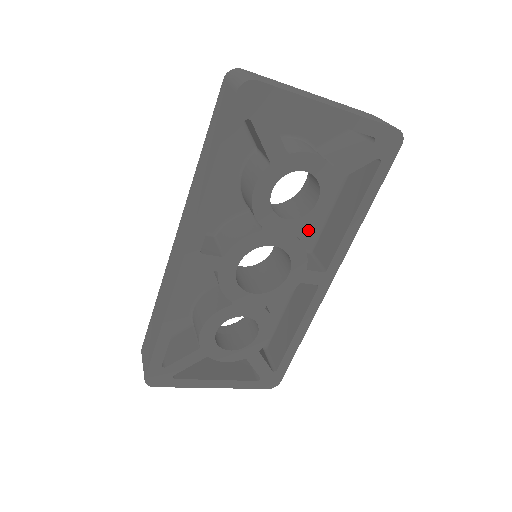
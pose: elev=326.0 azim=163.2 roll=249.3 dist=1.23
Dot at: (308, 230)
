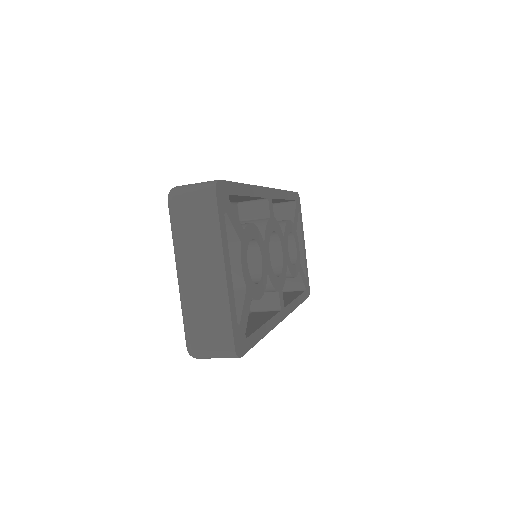
Dot at: occluded
